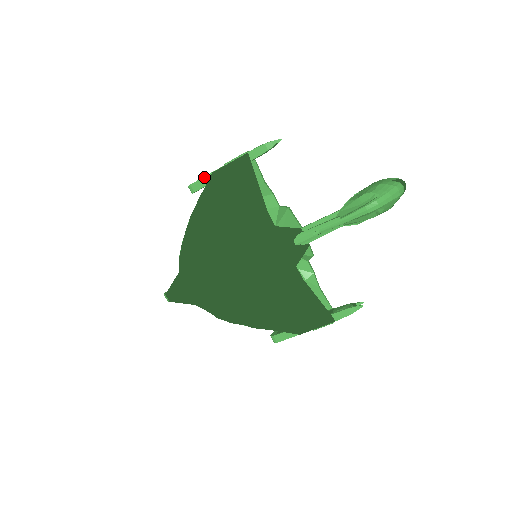
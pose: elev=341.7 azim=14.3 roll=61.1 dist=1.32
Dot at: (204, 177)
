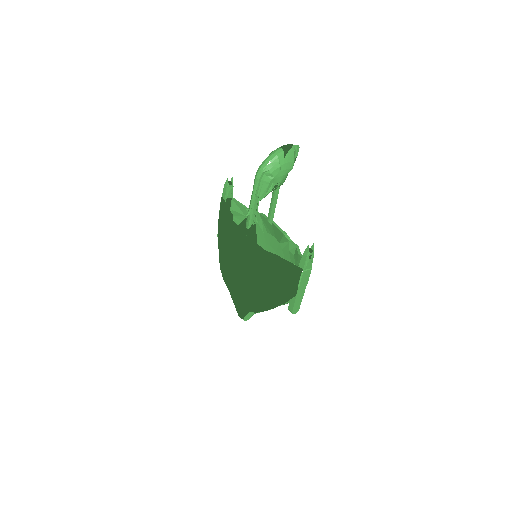
Dot at: occluded
